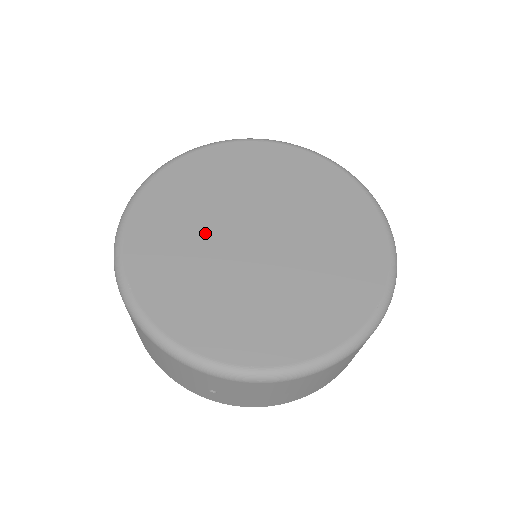
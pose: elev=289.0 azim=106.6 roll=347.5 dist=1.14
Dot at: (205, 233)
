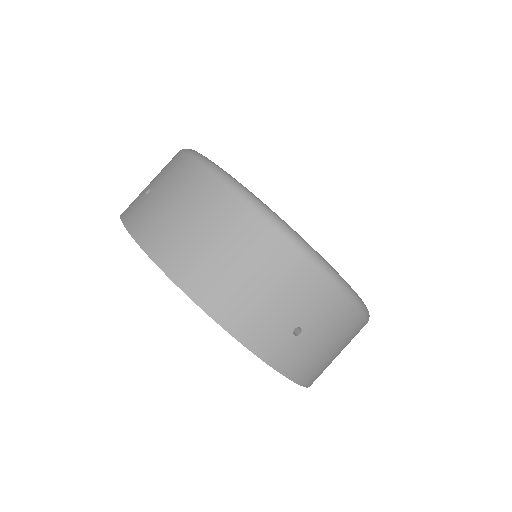
Dot at: occluded
